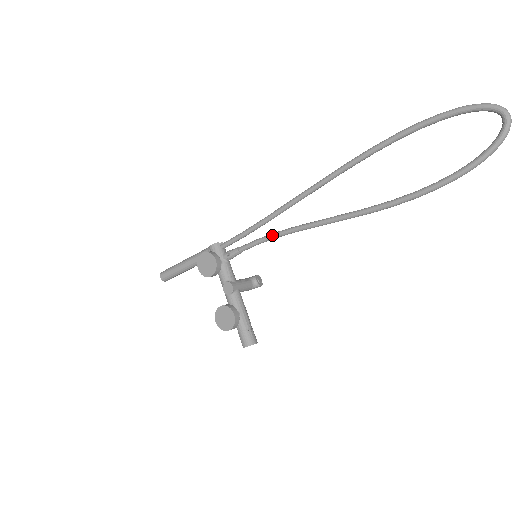
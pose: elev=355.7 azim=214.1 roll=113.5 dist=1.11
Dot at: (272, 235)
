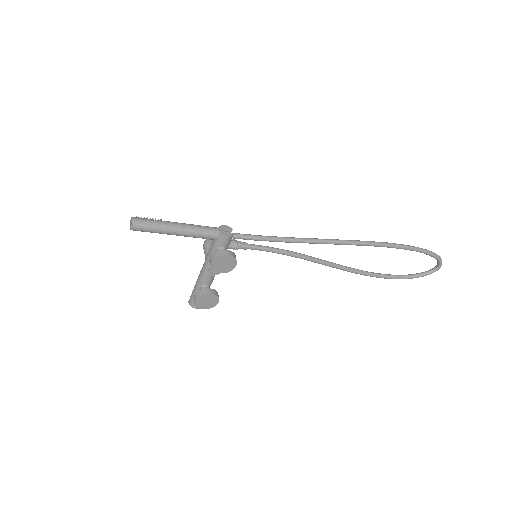
Dot at: (285, 253)
